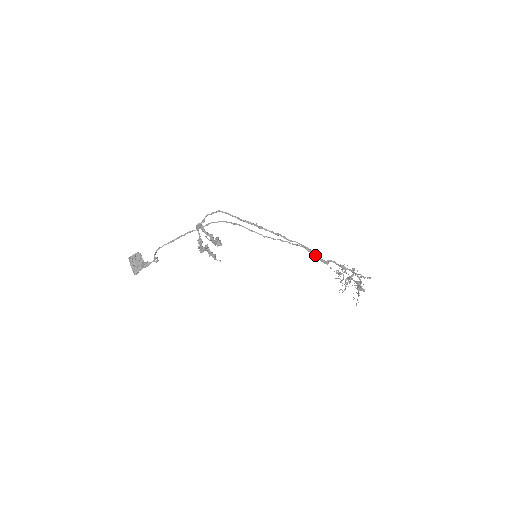
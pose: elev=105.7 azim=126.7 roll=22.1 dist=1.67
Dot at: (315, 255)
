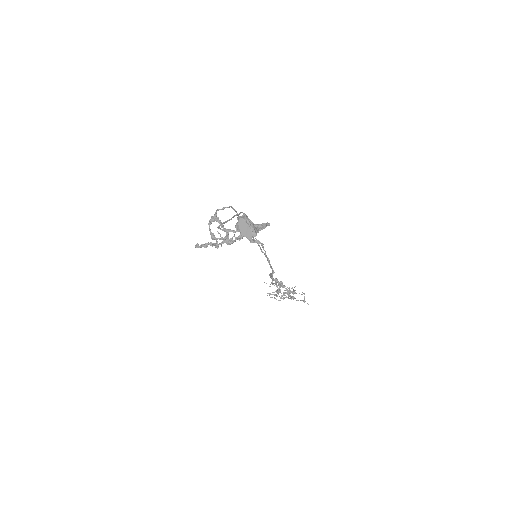
Dot at: occluded
